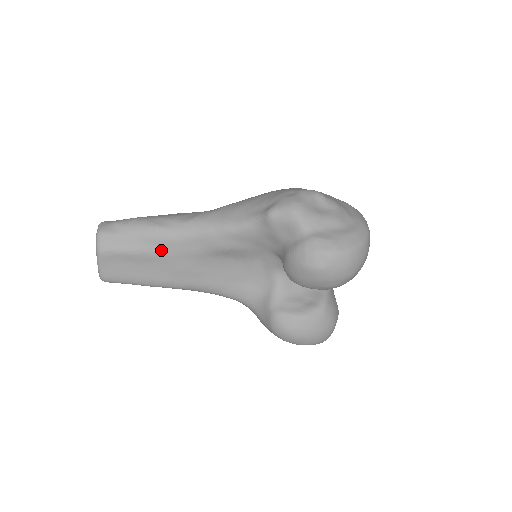
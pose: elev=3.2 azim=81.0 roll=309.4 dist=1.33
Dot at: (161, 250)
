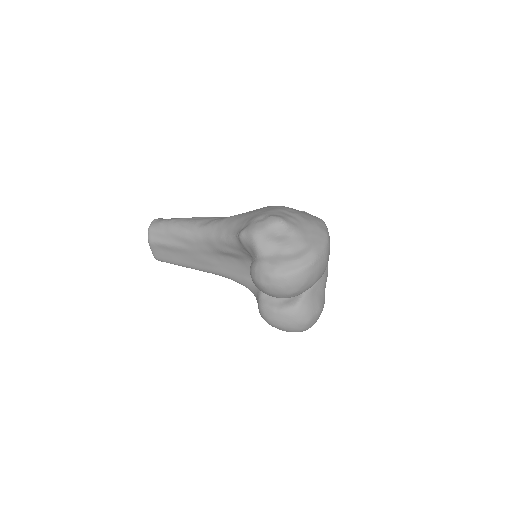
Dot at: (186, 246)
